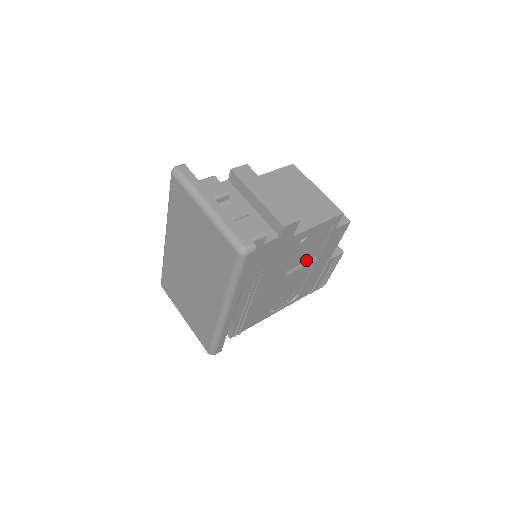
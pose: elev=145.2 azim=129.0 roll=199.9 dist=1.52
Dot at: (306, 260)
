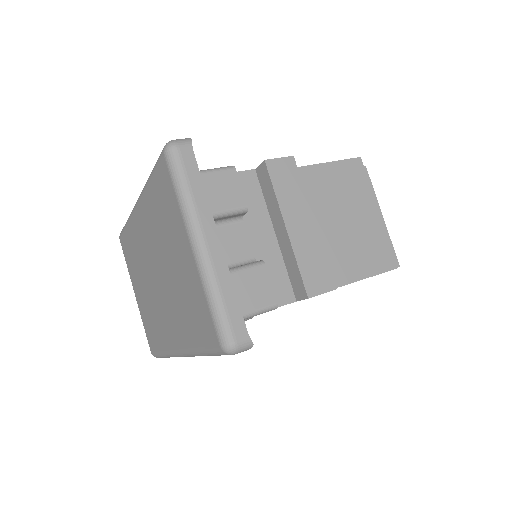
Dot at: occluded
